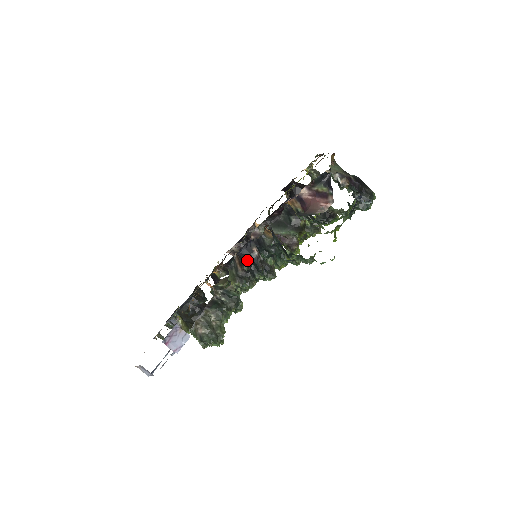
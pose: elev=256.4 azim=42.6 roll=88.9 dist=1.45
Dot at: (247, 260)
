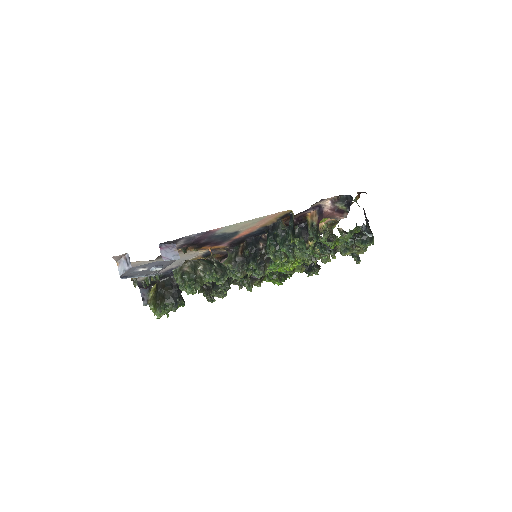
Dot at: (252, 246)
